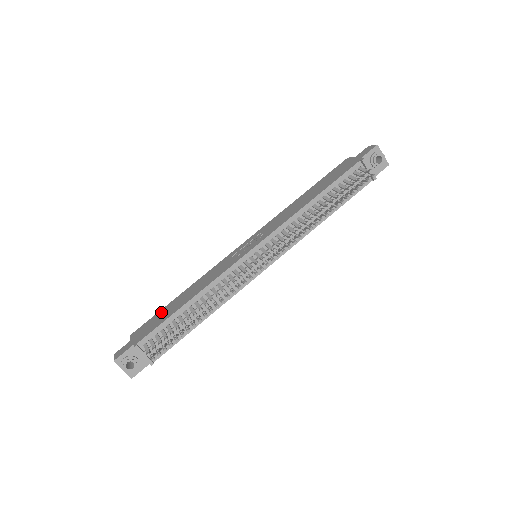
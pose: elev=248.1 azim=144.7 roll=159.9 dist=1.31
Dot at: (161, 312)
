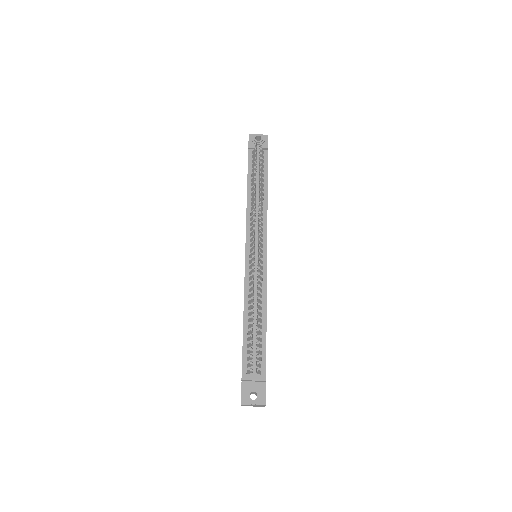
Dot at: occluded
